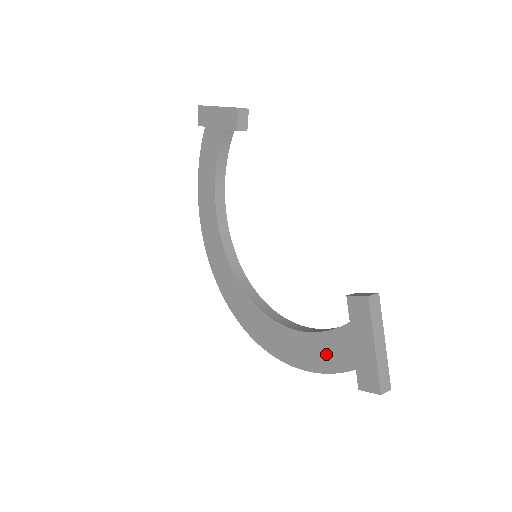
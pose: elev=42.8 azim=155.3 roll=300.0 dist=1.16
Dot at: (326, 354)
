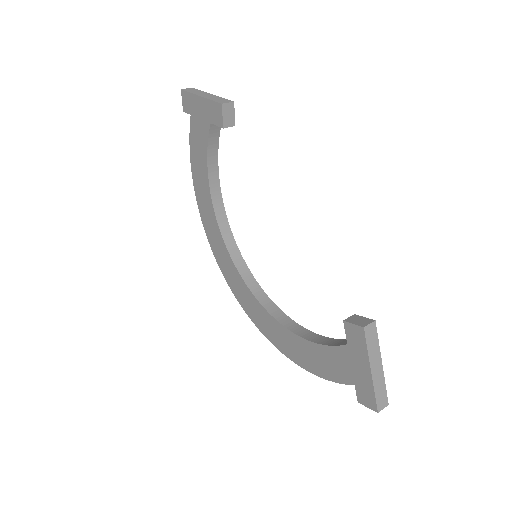
Dot at: (327, 364)
